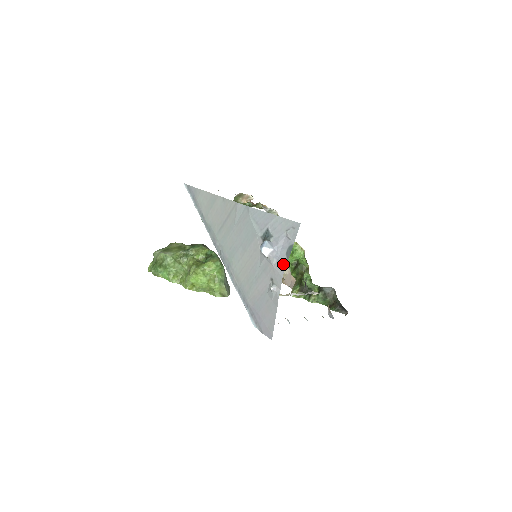
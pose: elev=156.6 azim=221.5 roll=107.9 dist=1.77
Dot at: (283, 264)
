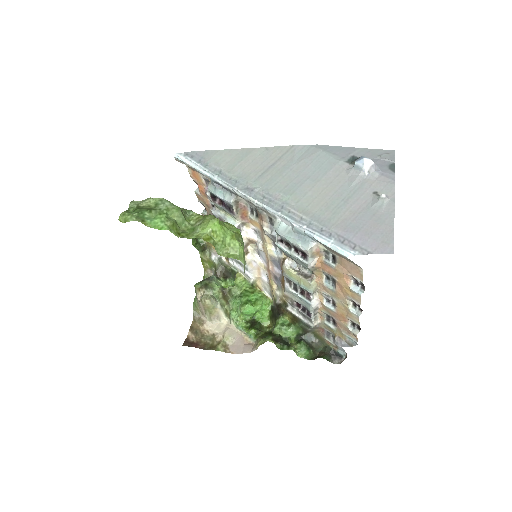
Dot at: (391, 175)
